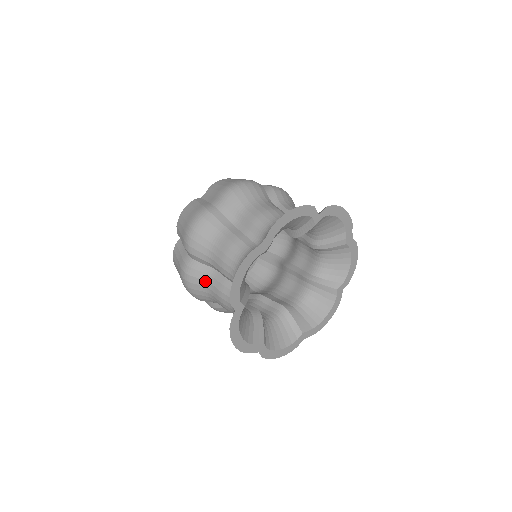
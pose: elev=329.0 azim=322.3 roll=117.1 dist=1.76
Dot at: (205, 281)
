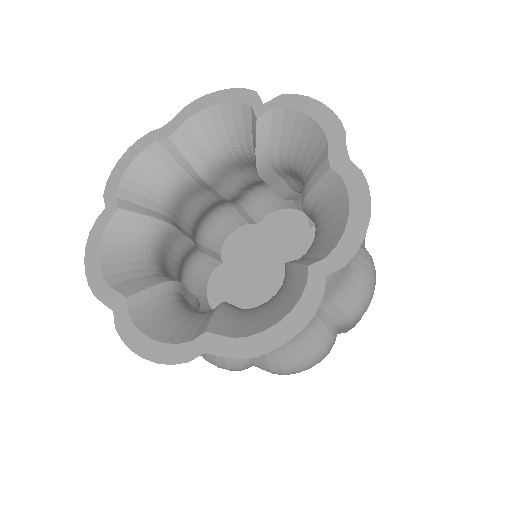
Dot at: occluded
